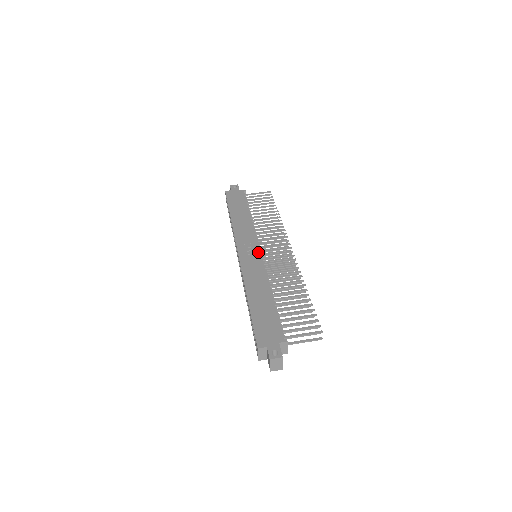
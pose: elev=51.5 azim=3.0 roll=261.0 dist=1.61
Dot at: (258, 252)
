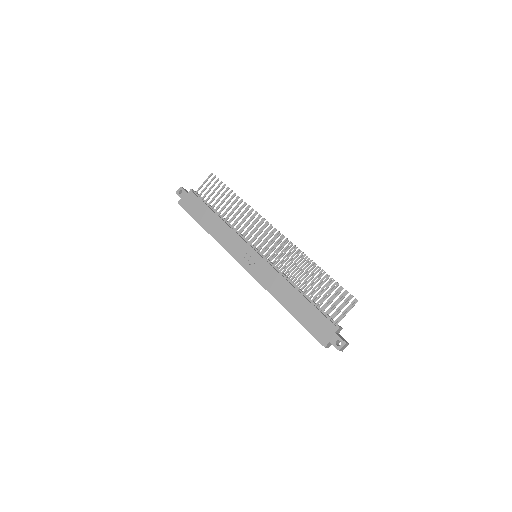
Dot at: (257, 255)
